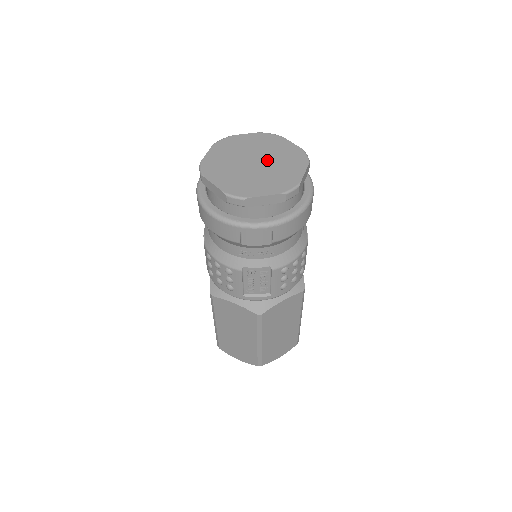
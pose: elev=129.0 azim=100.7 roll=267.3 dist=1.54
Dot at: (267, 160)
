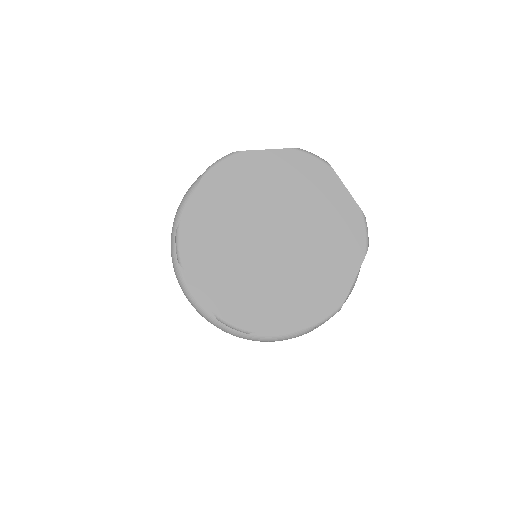
Dot at: (296, 236)
